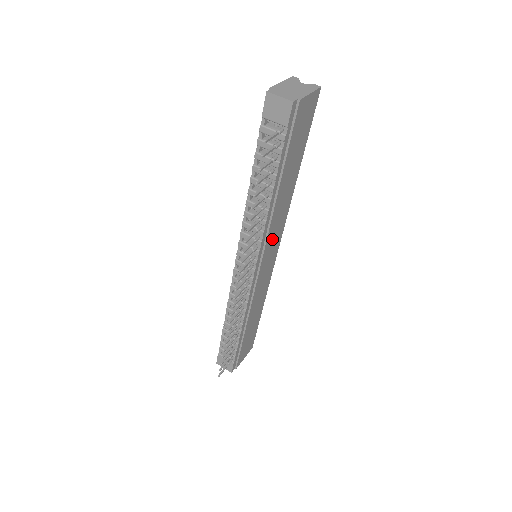
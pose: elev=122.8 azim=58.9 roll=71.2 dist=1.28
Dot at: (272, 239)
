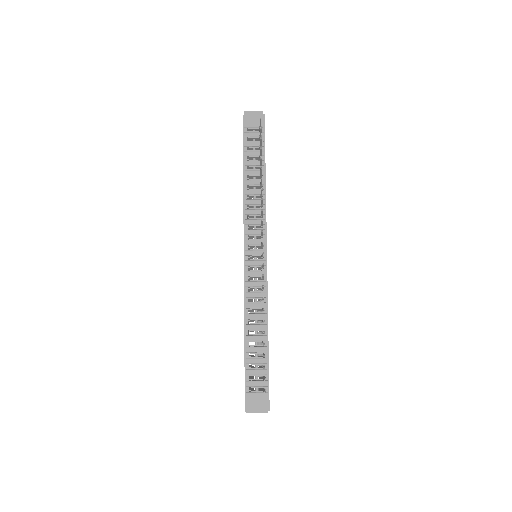
Dot at: occluded
